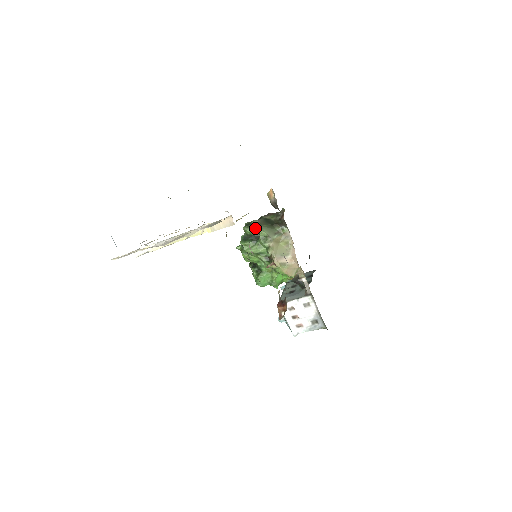
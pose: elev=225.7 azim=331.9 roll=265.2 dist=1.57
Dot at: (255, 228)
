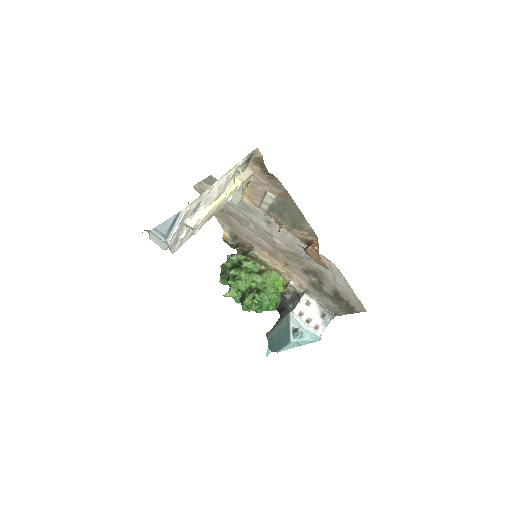
Dot at: (233, 258)
